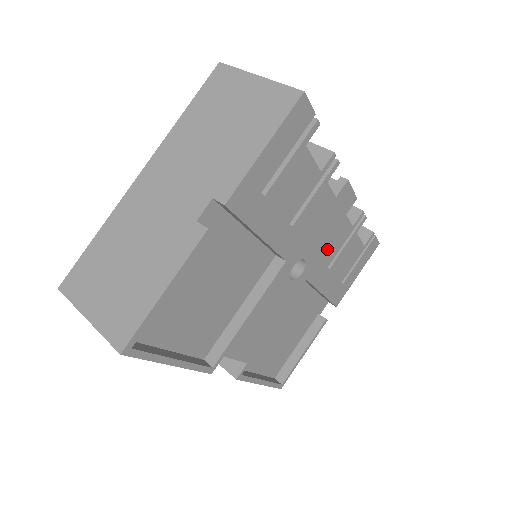
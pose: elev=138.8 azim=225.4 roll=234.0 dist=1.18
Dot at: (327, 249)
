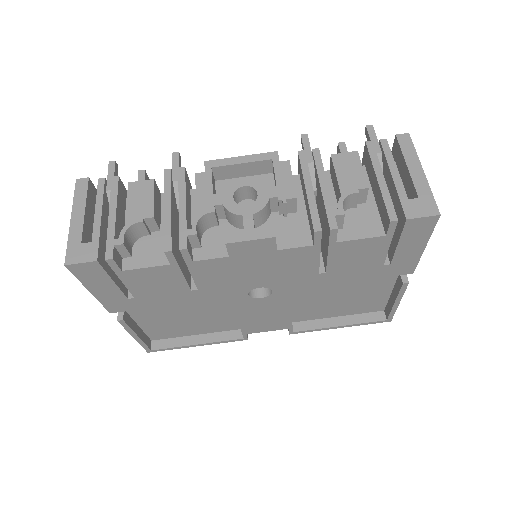
Dot at: (290, 271)
